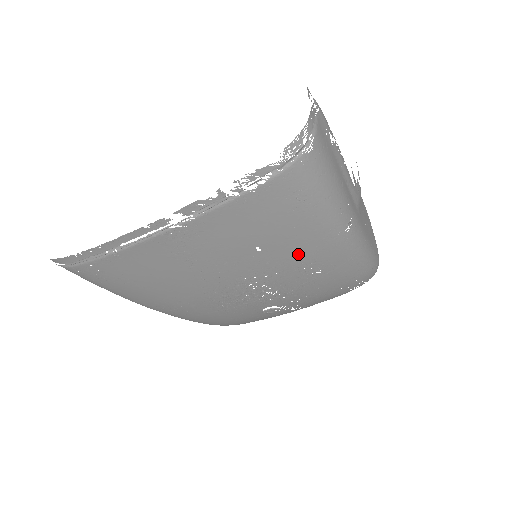
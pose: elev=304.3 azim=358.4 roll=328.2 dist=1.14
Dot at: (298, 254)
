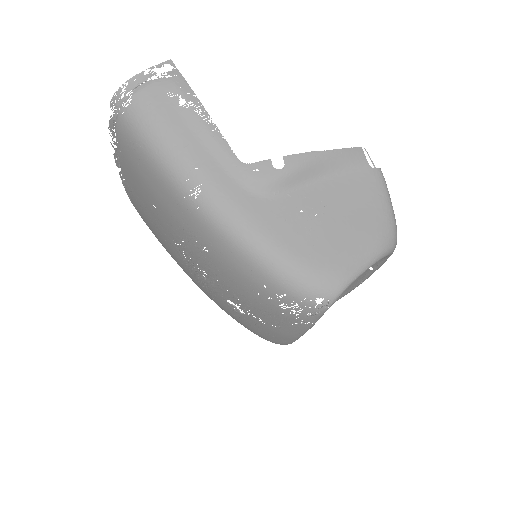
Dot at: (174, 217)
